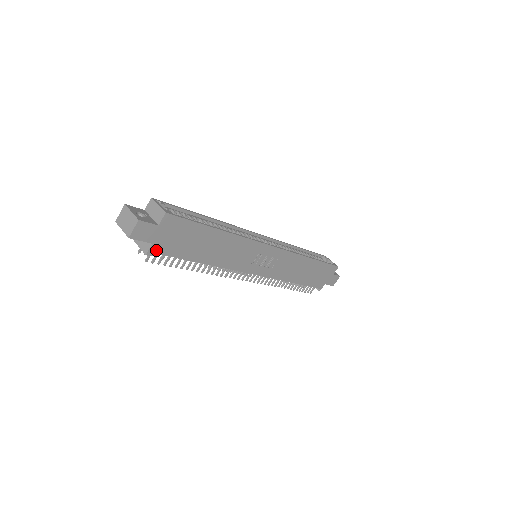
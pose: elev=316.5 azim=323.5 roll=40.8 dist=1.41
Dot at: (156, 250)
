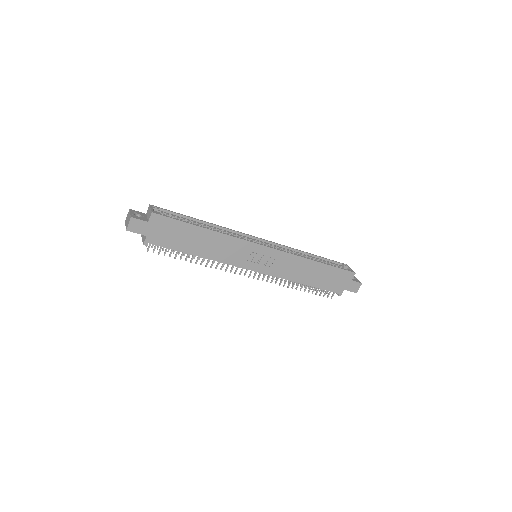
Dot at: (151, 241)
